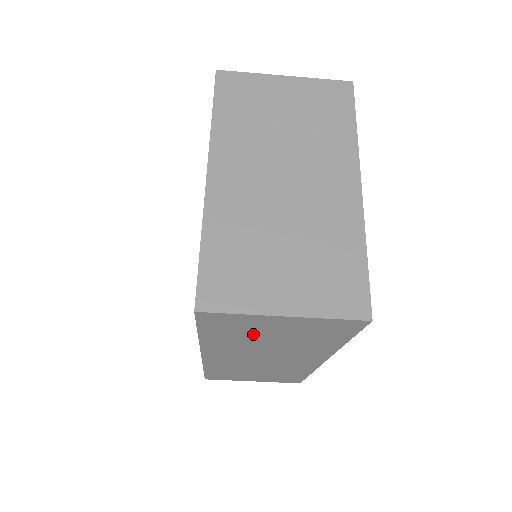
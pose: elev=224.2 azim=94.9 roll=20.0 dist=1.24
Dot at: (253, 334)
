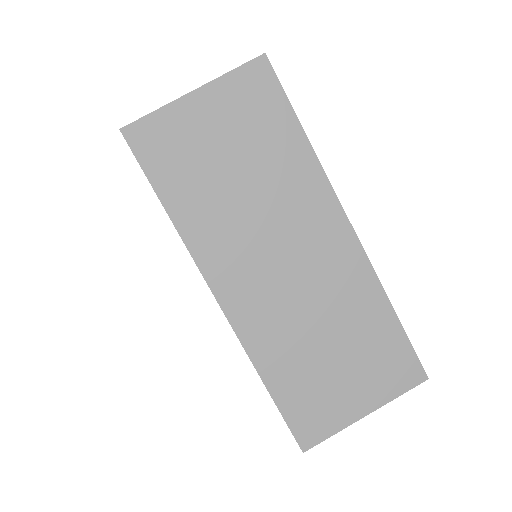
Dot at: (207, 166)
